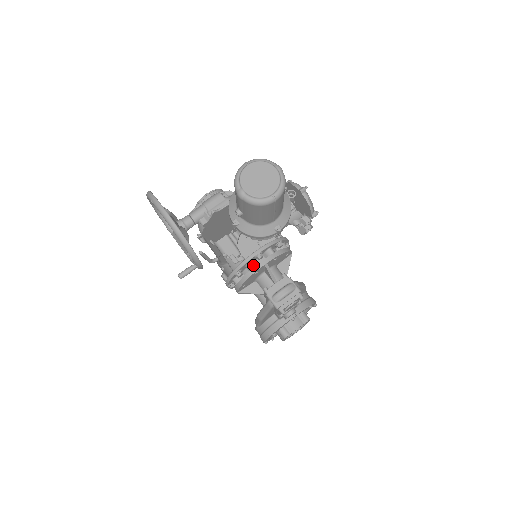
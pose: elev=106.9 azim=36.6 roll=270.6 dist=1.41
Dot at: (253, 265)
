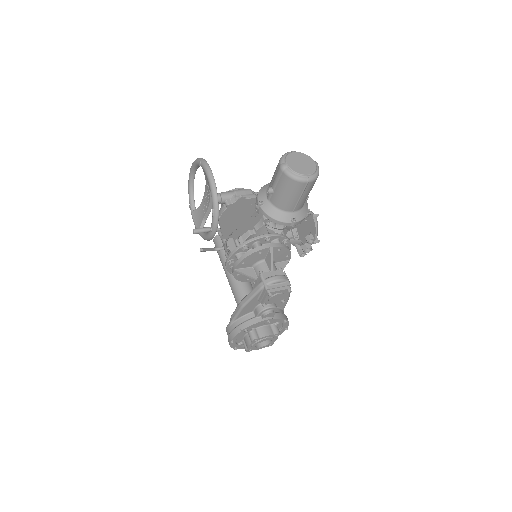
Dot at: (260, 245)
